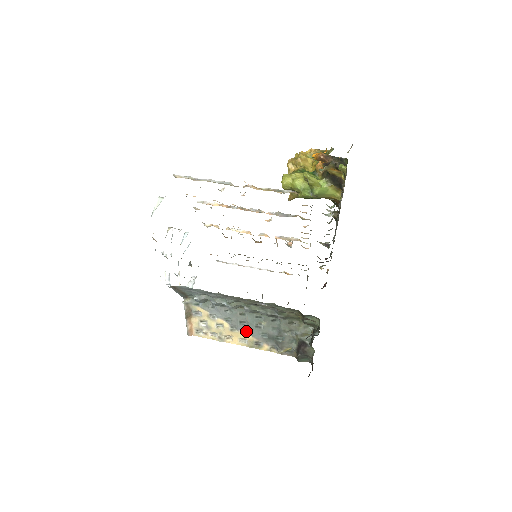
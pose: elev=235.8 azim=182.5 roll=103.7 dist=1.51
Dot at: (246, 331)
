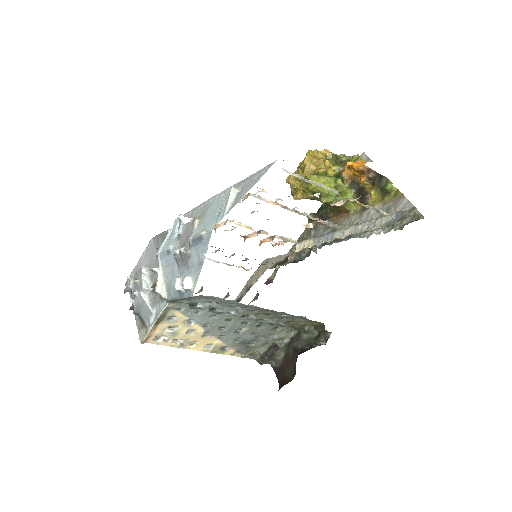
Dot at: (219, 336)
